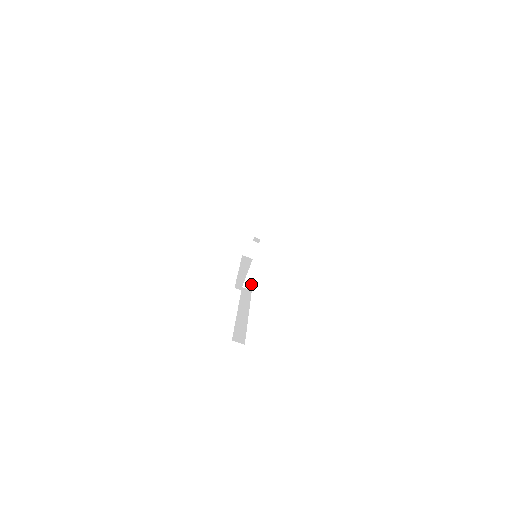
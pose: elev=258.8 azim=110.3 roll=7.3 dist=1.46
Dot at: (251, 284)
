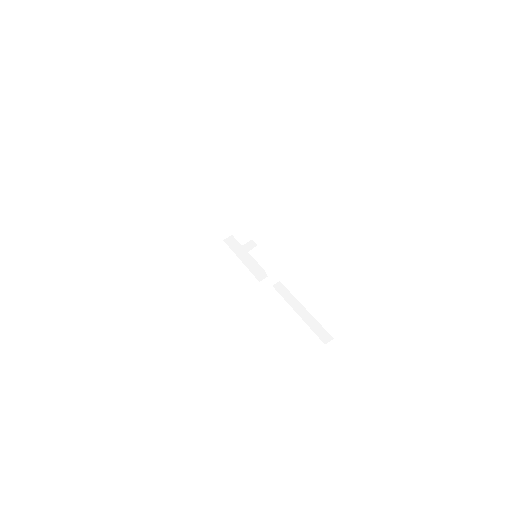
Dot at: (276, 279)
